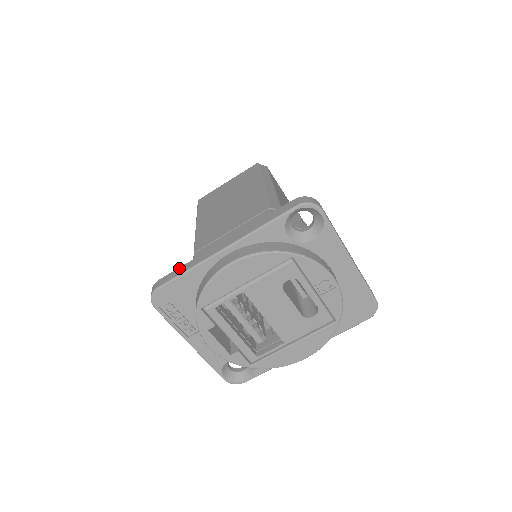
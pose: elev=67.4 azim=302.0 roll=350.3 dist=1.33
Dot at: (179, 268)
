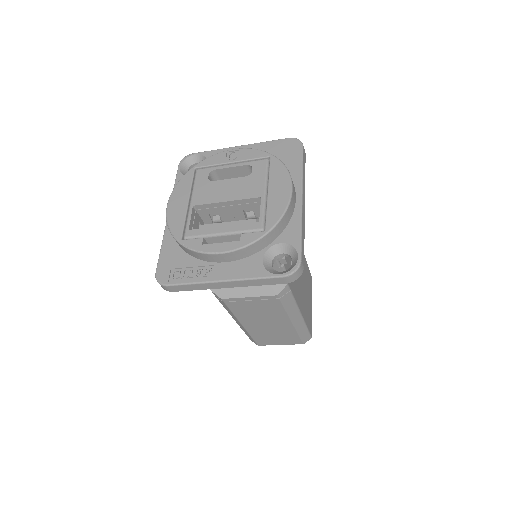
Dot at: occluded
